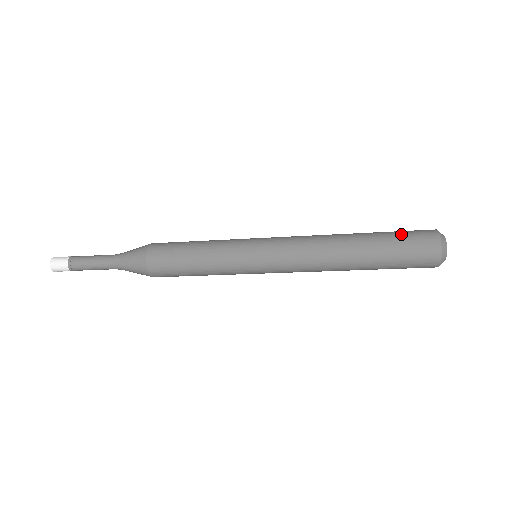
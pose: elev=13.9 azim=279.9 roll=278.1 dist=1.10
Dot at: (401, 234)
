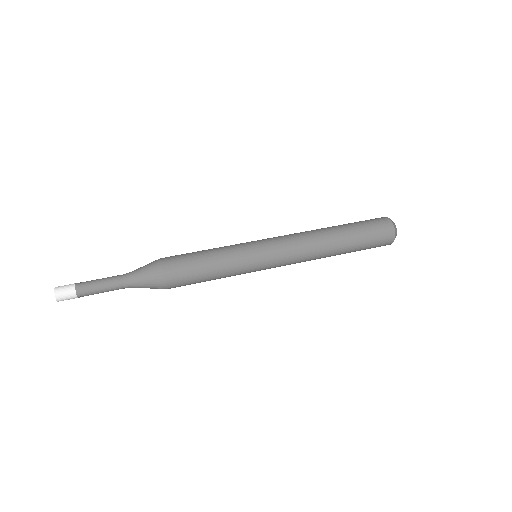
Dot at: (371, 239)
